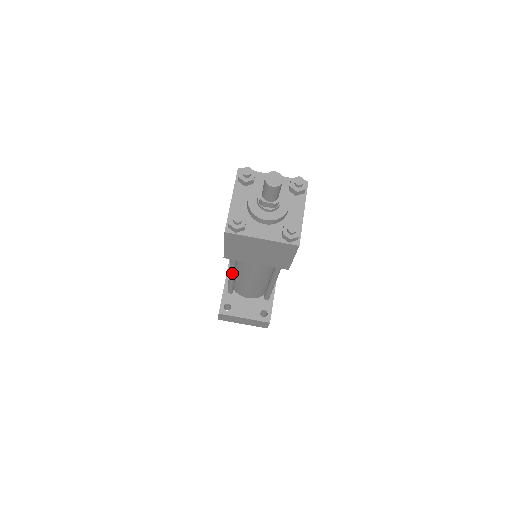
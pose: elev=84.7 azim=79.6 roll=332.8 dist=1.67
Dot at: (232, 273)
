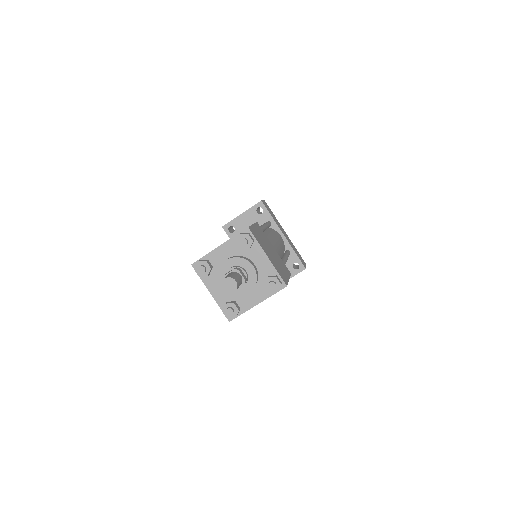
Dot at: occluded
